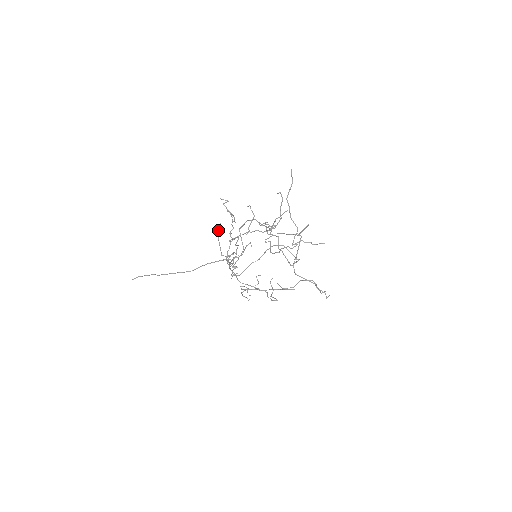
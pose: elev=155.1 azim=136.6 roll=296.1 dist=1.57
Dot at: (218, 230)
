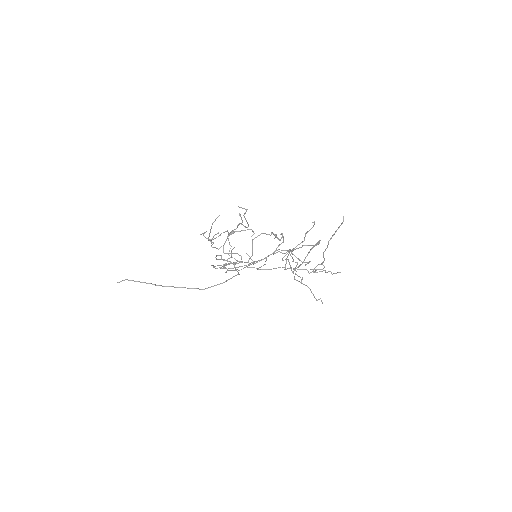
Dot at: (214, 221)
